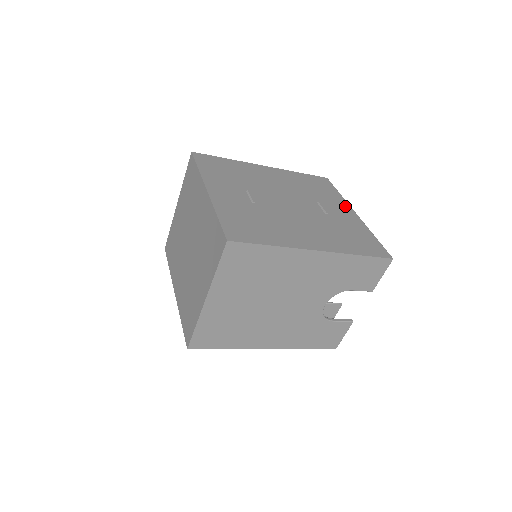
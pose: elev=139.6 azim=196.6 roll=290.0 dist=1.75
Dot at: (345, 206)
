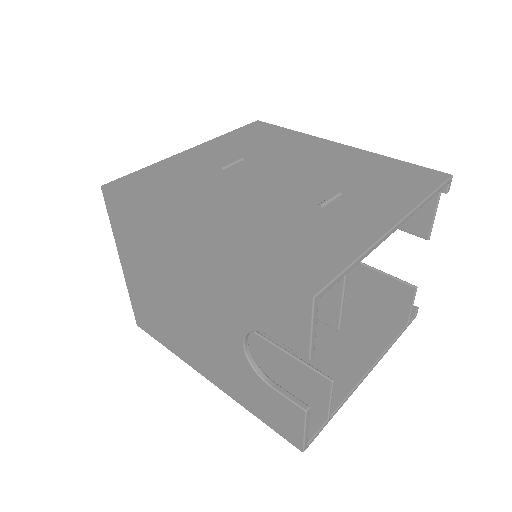
Dot at: (393, 210)
